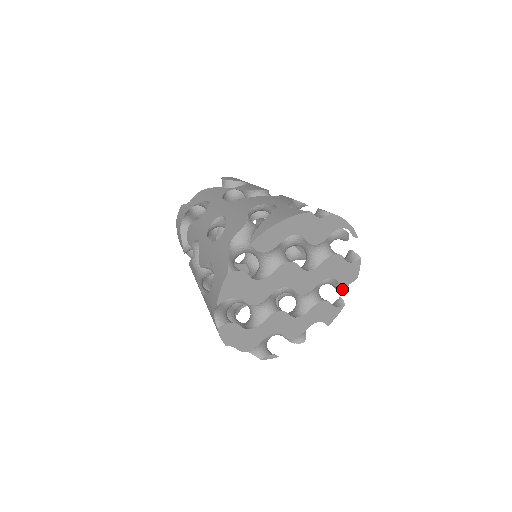
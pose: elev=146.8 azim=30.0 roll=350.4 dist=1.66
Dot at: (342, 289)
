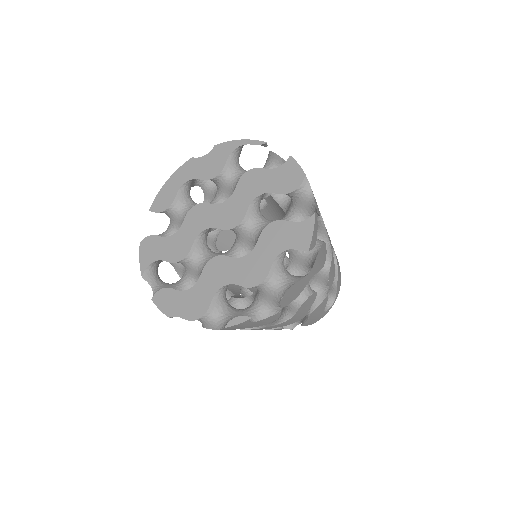
Dot at: (313, 205)
